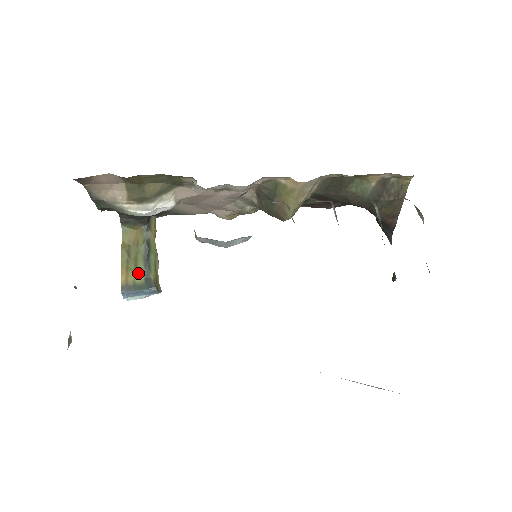
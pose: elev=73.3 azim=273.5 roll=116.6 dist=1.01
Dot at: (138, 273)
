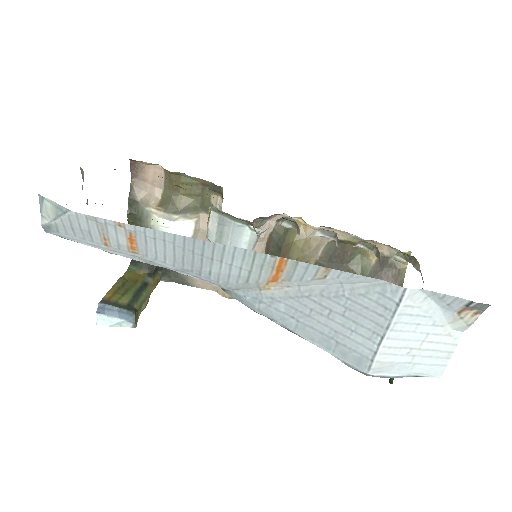
Dot at: (124, 298)
